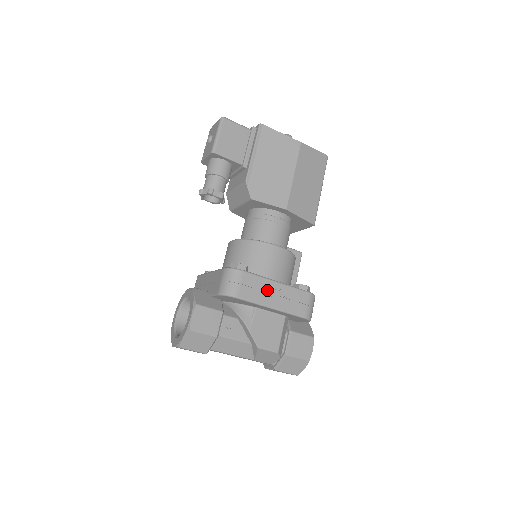
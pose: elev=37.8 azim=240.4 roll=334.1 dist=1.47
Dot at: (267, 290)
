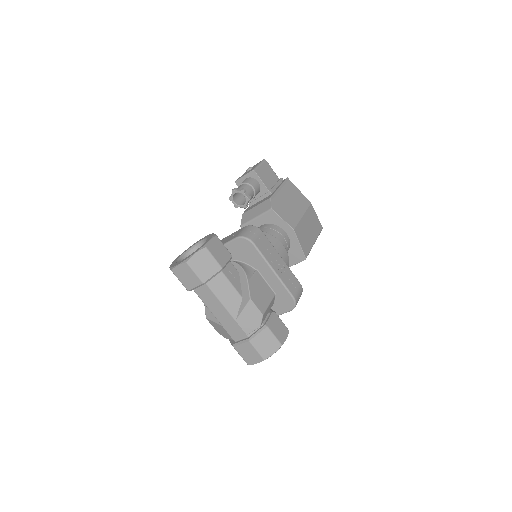
Dot at: (274, 256)
